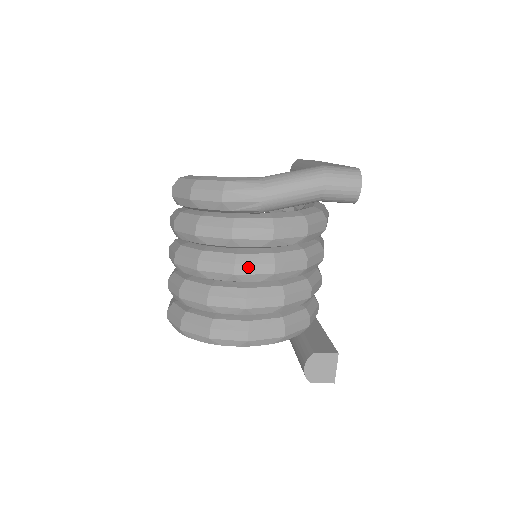
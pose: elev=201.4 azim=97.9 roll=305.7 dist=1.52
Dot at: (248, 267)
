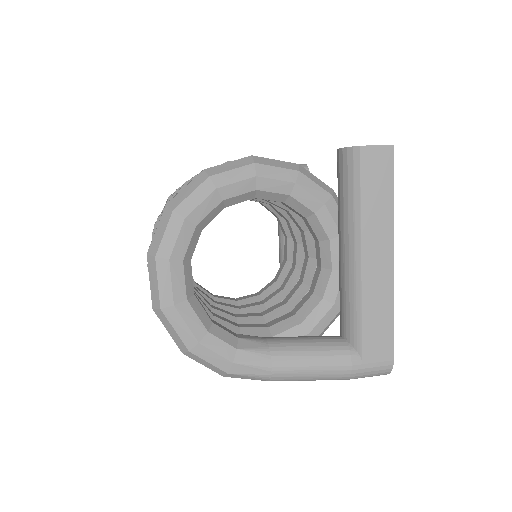
Dot at: occluded
